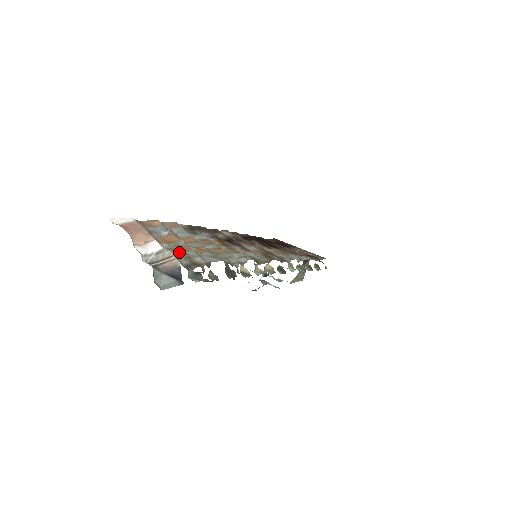
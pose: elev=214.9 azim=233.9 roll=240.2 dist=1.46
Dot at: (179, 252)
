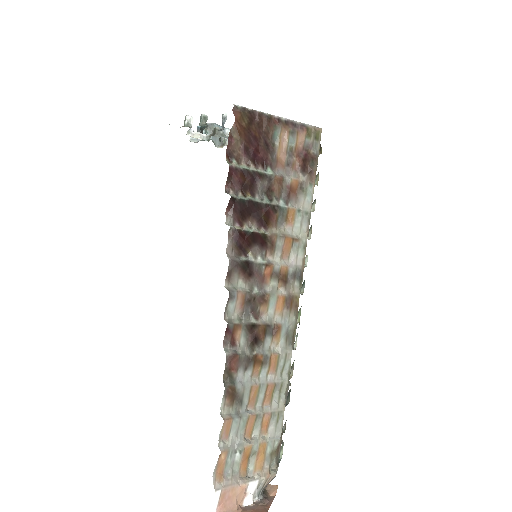
Dot at: (265, 463)
